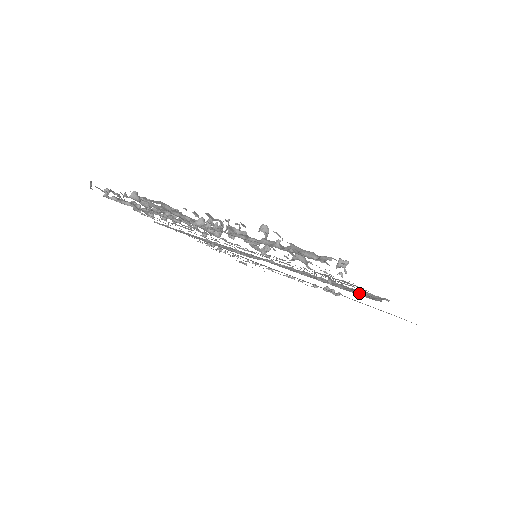
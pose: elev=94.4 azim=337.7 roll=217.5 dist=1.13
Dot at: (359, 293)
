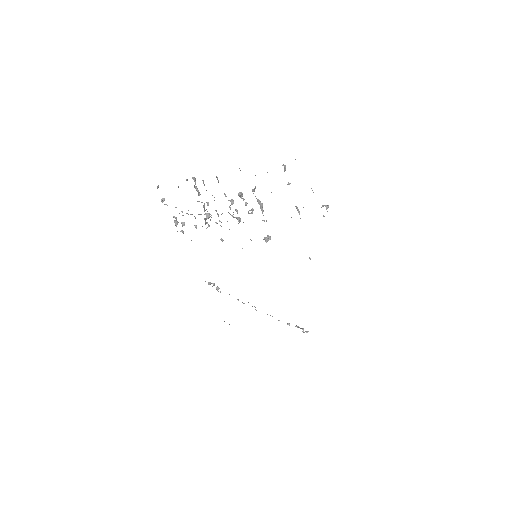
Dot at: occluded
